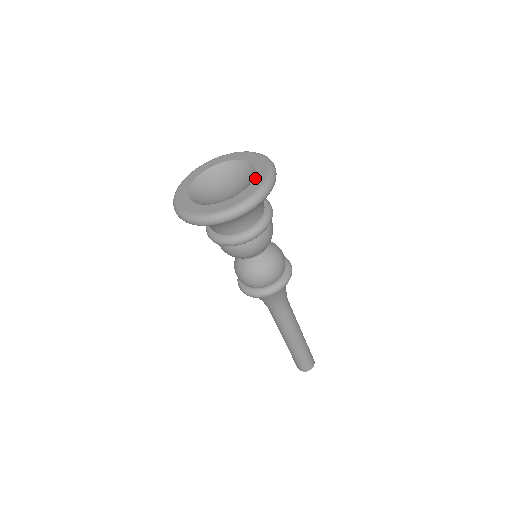
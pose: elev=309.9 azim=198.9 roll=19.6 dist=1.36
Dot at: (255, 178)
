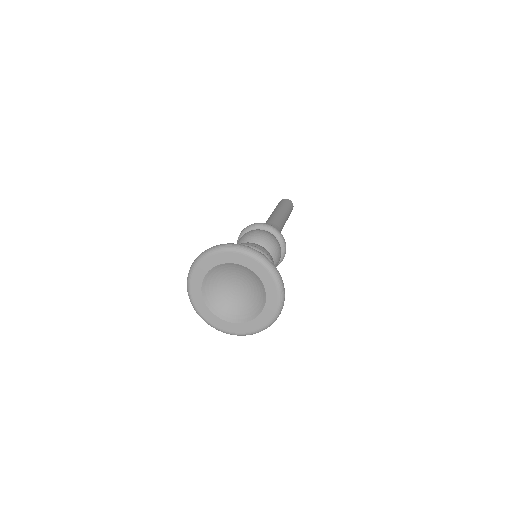
Dot at: (263, 282)
